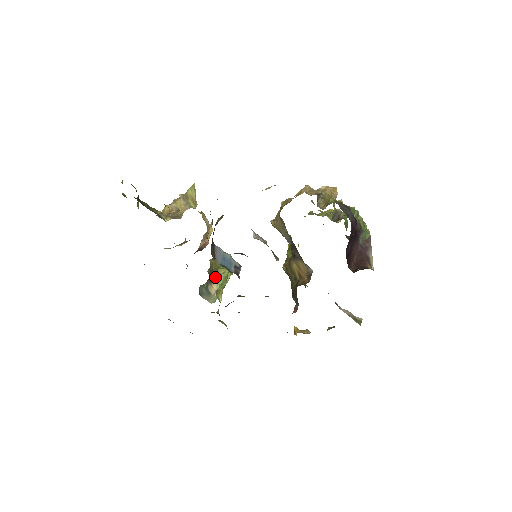
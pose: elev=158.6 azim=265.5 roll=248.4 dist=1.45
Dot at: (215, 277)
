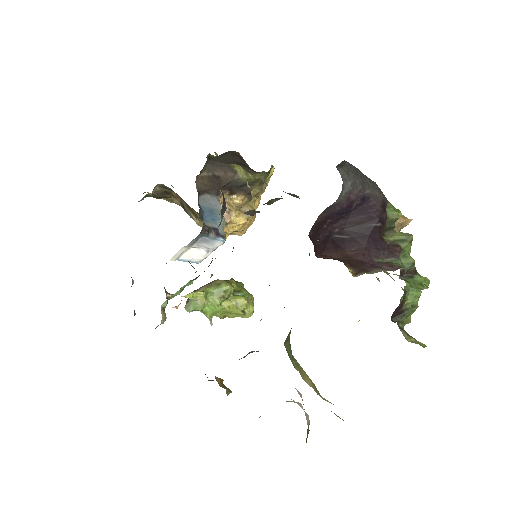
Dot at: (212, 282)
